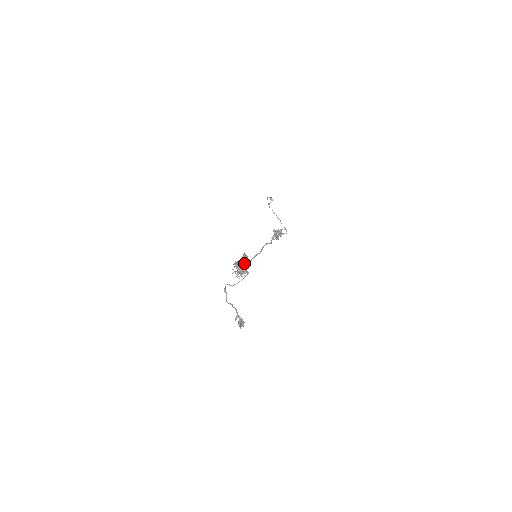
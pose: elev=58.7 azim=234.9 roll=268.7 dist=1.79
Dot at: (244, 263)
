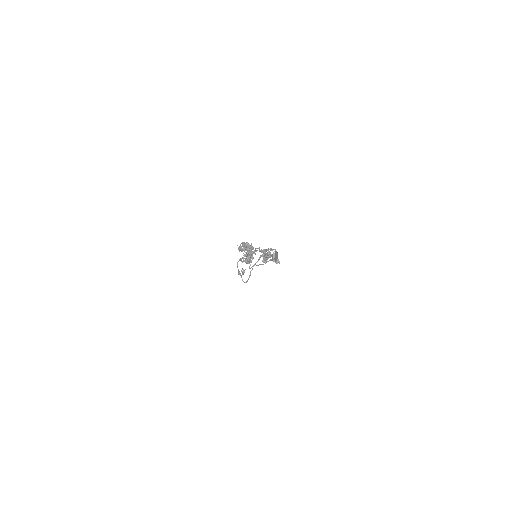
Dot at: (248, 244)
